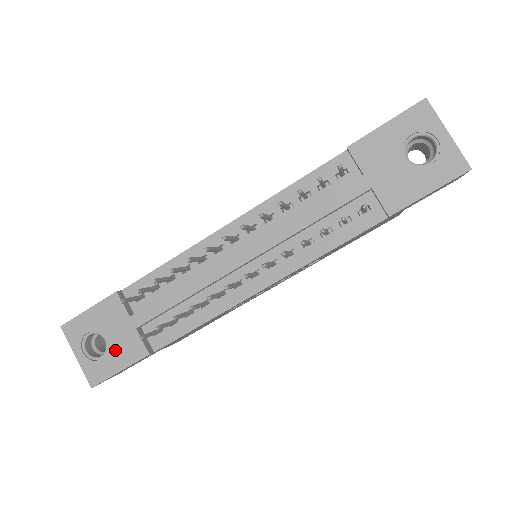
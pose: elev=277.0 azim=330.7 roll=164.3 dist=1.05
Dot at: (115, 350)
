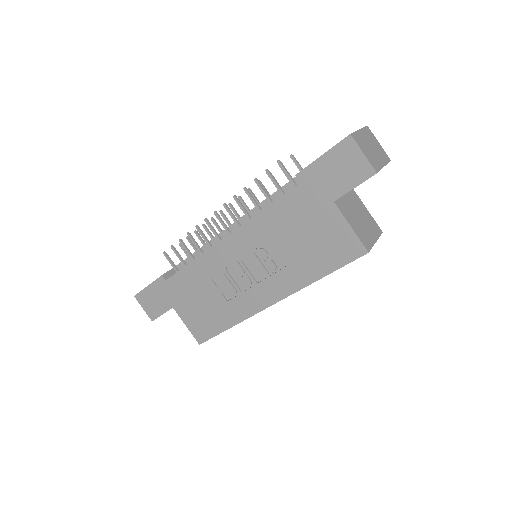
Dot at: occluded
